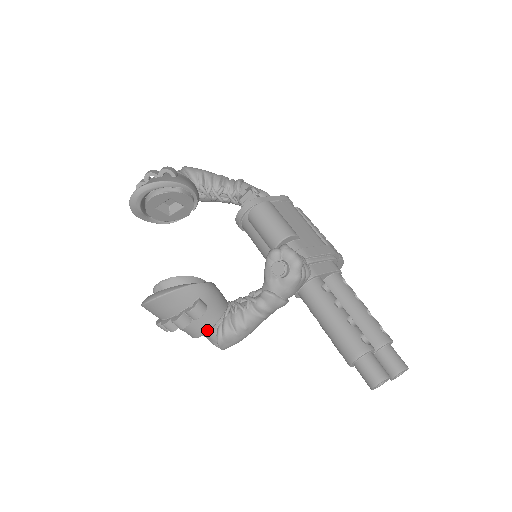
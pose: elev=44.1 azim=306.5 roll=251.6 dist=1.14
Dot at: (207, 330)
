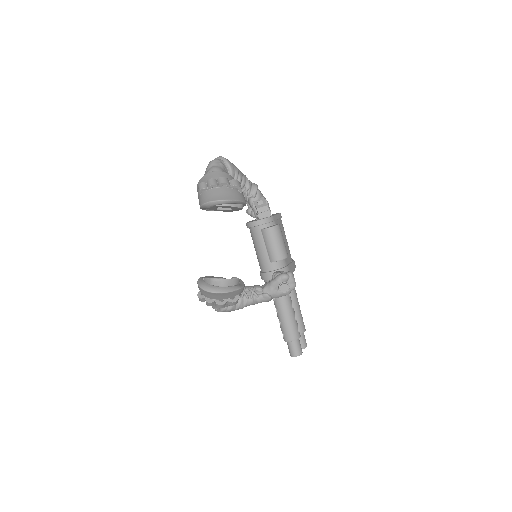
Dot at: occluded
